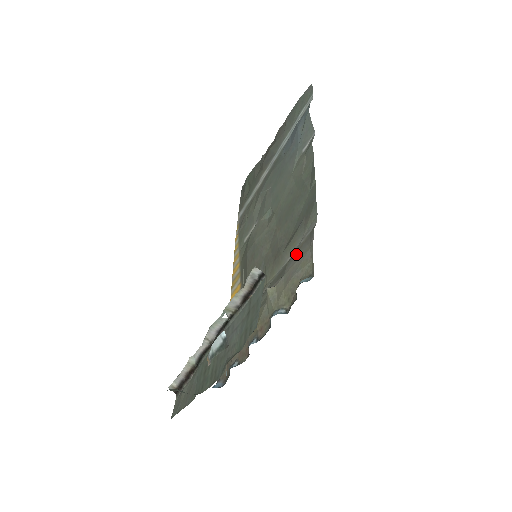
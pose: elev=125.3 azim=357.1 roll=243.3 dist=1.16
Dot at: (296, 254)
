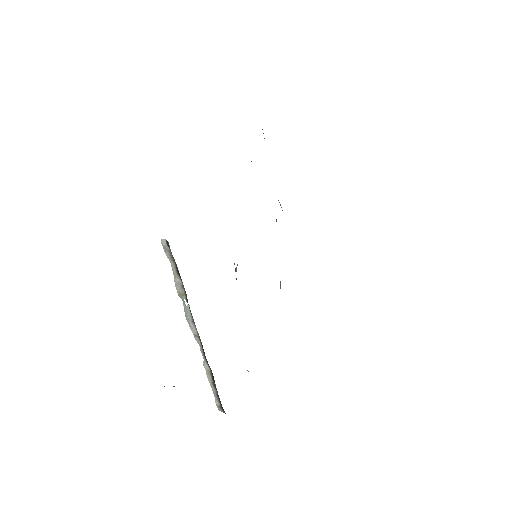
Dot at: occluded
